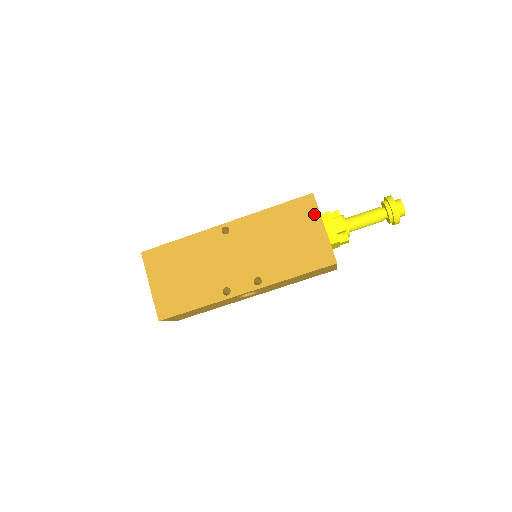
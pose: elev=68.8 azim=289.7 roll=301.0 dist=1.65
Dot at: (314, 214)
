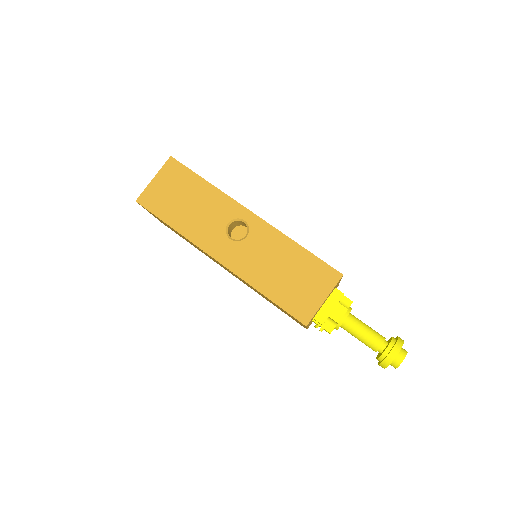
Dot at: occluded
